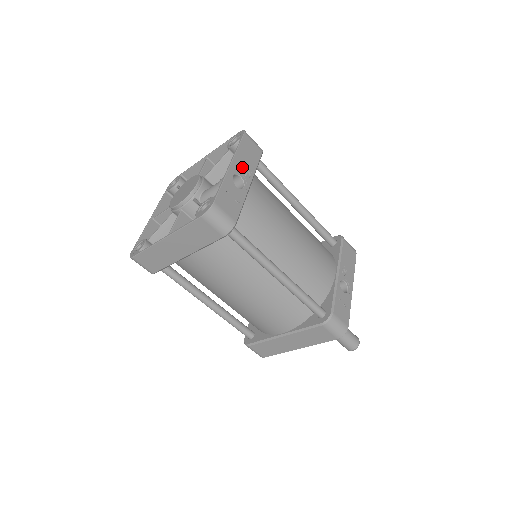
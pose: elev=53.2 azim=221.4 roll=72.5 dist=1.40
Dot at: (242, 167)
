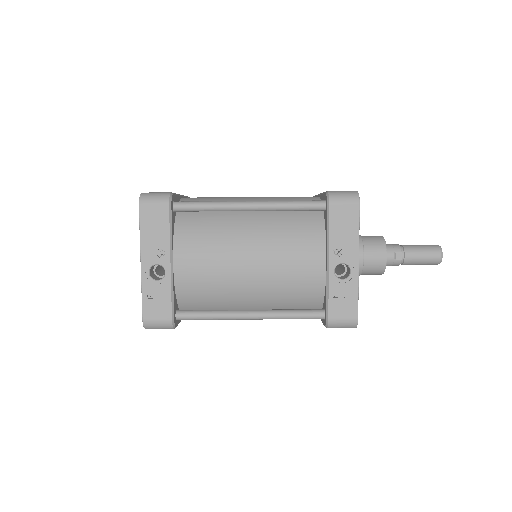
Dot at: (154, 252)
